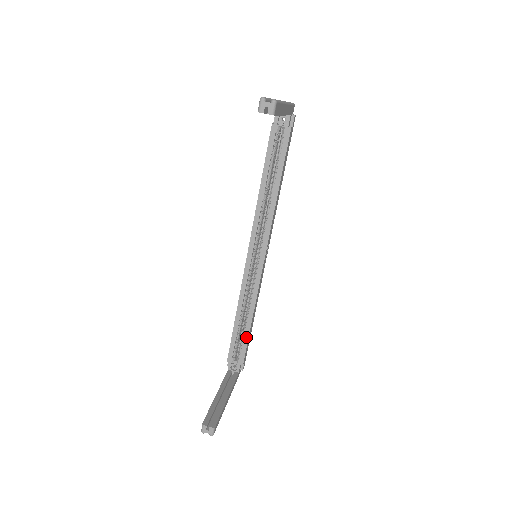
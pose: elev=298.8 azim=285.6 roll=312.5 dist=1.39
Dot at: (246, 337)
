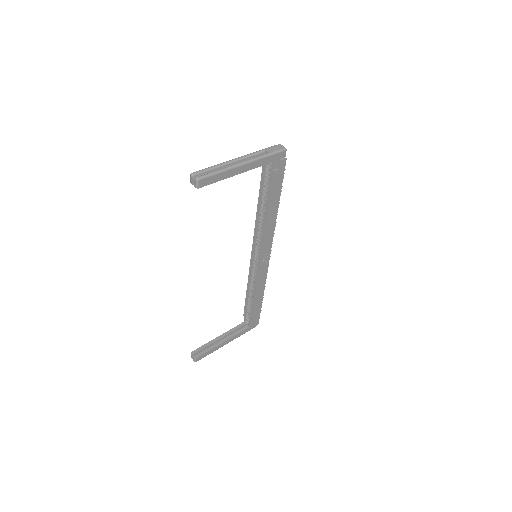
Dot at: (252, 307)
